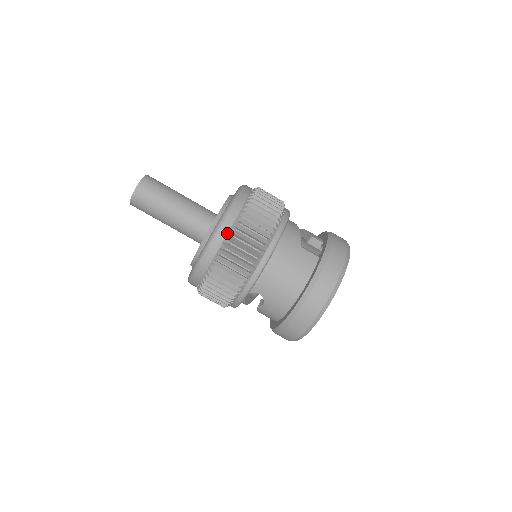
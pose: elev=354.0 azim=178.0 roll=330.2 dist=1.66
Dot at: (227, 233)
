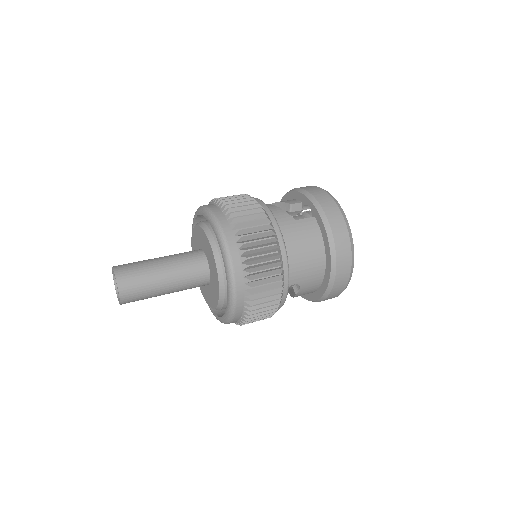
Dot at: (240, 259)
